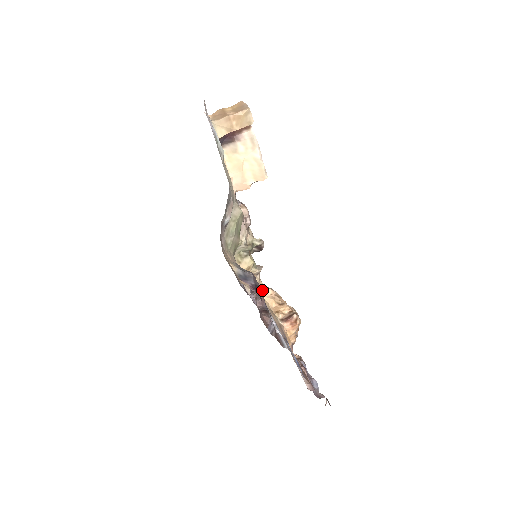
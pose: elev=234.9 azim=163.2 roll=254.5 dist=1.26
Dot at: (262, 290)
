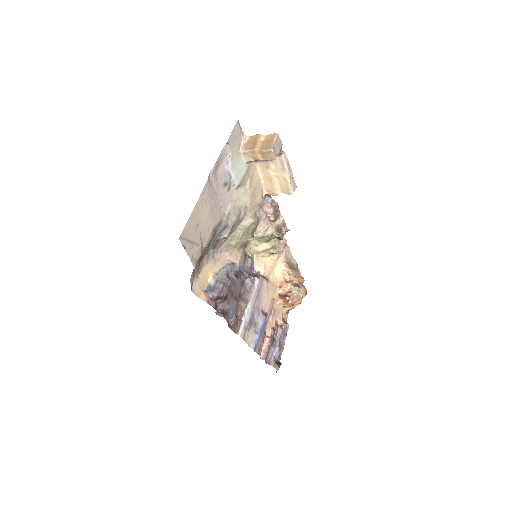
Dot at: (277, 265)
